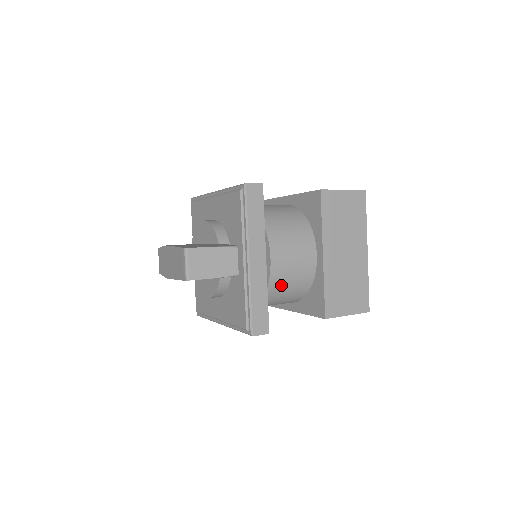
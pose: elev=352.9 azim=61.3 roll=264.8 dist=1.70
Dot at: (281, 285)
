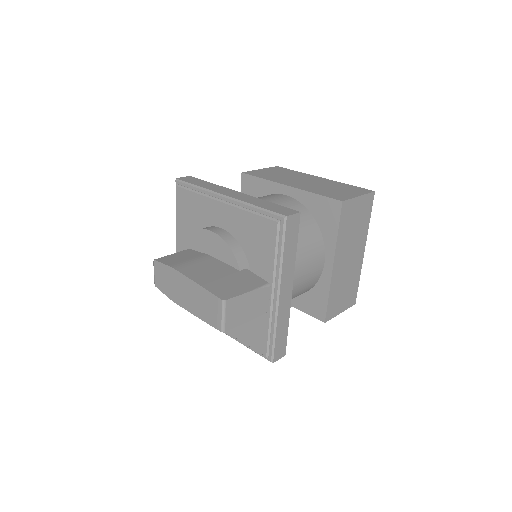
Dot at: occluded
